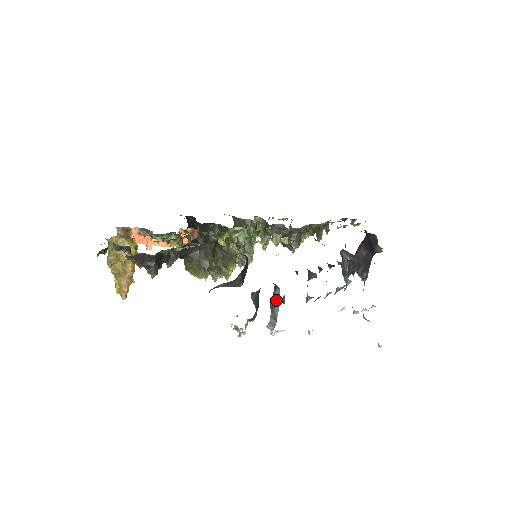
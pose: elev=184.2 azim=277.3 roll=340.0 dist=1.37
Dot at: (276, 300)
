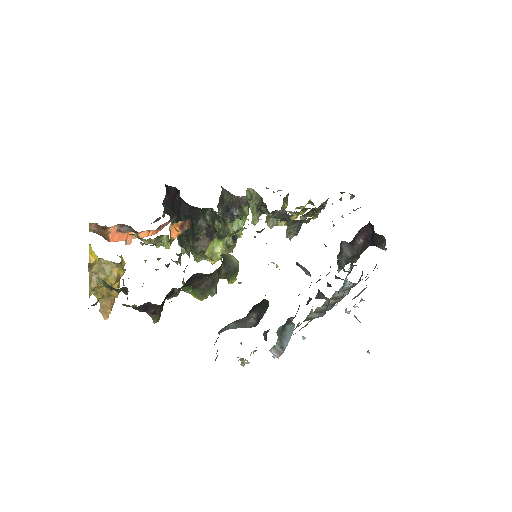
Dot at: (287, 333)
